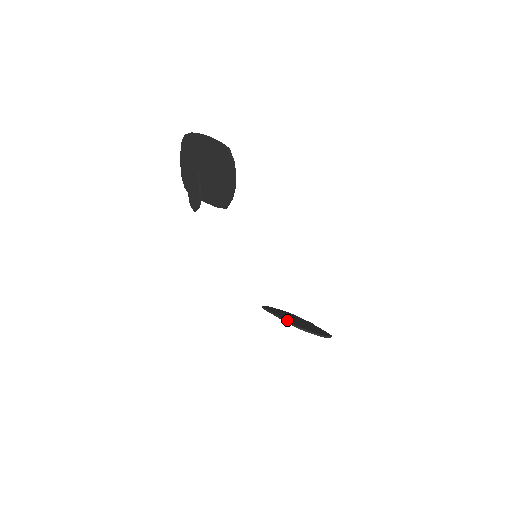
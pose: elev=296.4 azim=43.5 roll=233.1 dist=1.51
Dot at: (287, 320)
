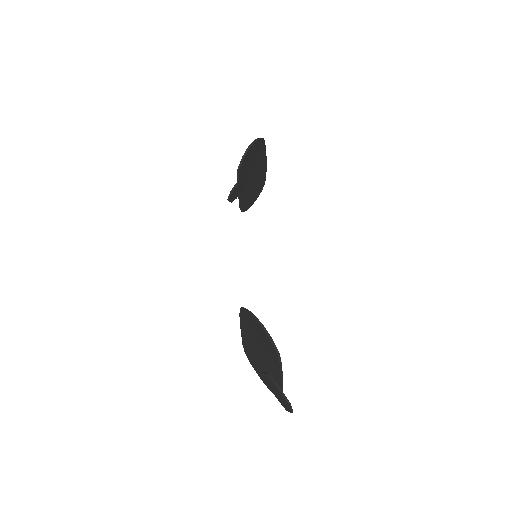
Dot at: occluded
